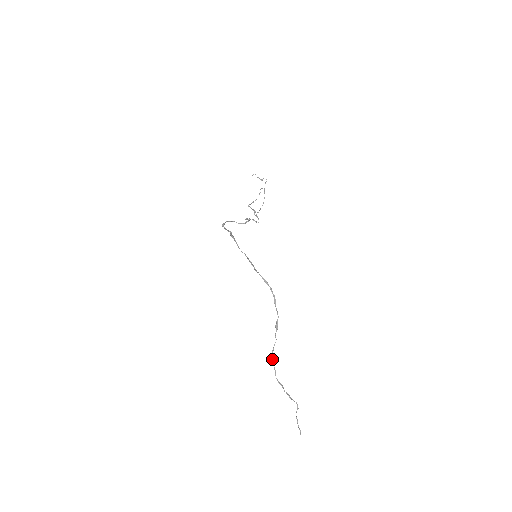
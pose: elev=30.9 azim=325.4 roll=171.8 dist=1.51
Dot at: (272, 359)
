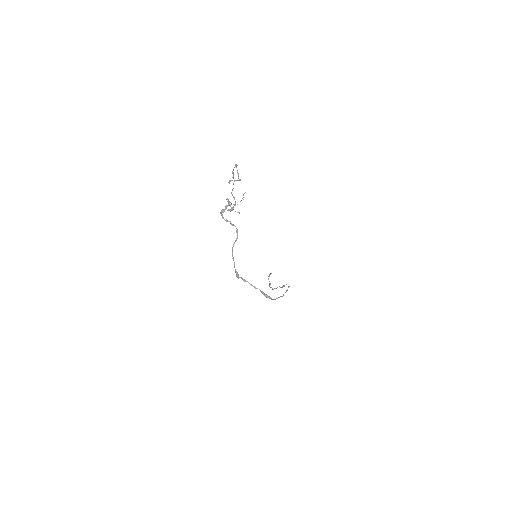
Dot at: occluded
